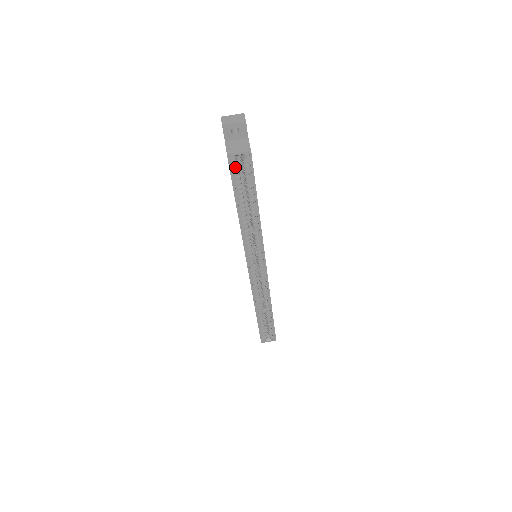
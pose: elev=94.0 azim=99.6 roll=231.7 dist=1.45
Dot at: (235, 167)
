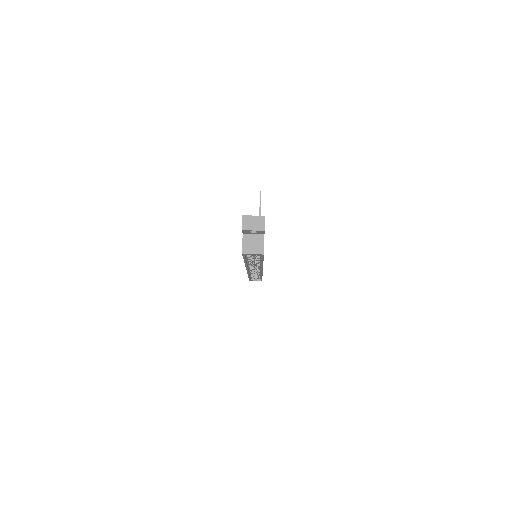
Dot at: occluded
